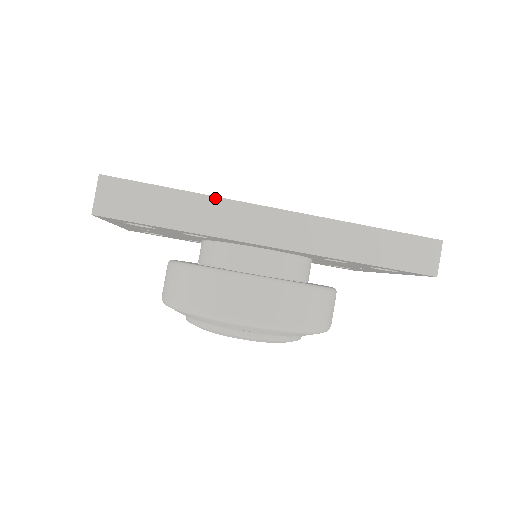
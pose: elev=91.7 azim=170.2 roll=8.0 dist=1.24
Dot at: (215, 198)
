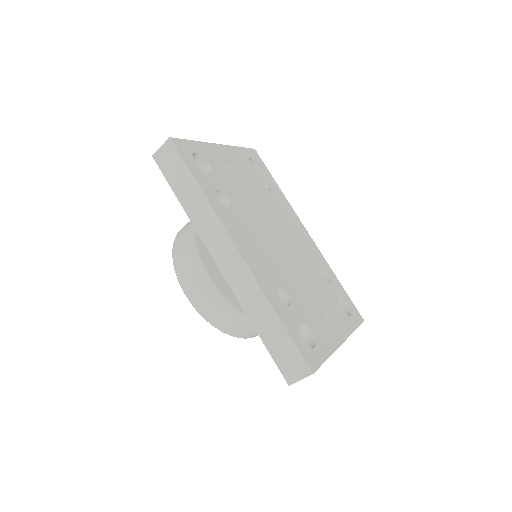
Dot at: (211, 208)
